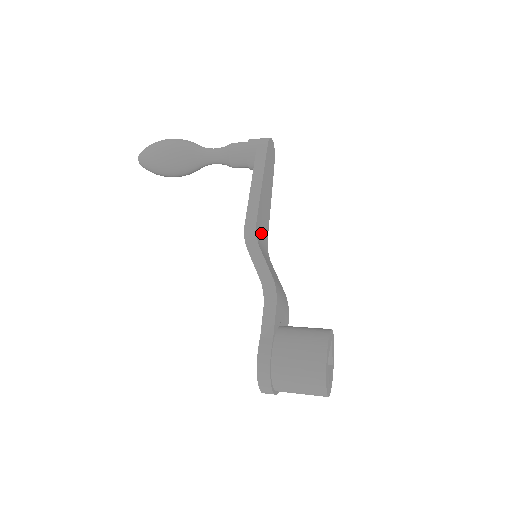
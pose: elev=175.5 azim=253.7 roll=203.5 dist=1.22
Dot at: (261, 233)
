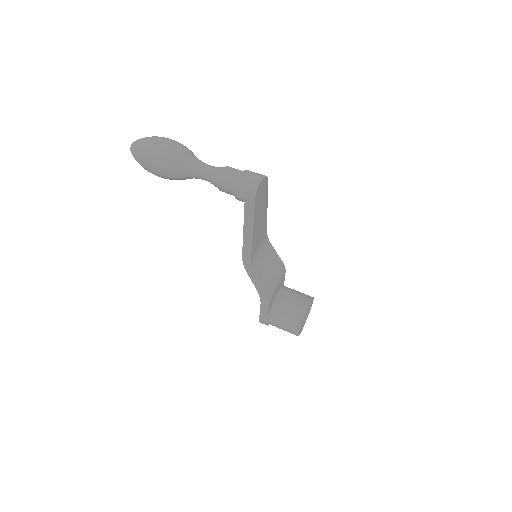
Dot at: (258, 247)
